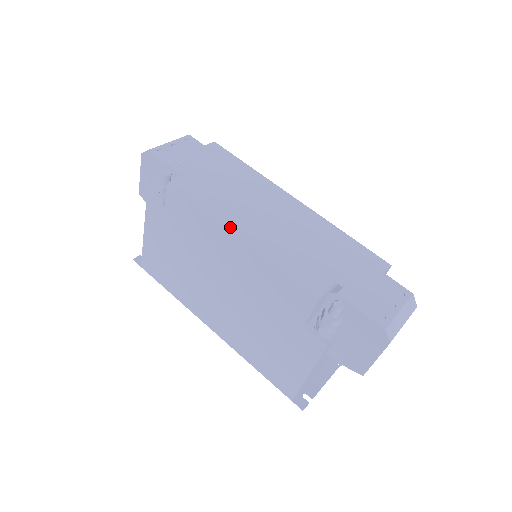
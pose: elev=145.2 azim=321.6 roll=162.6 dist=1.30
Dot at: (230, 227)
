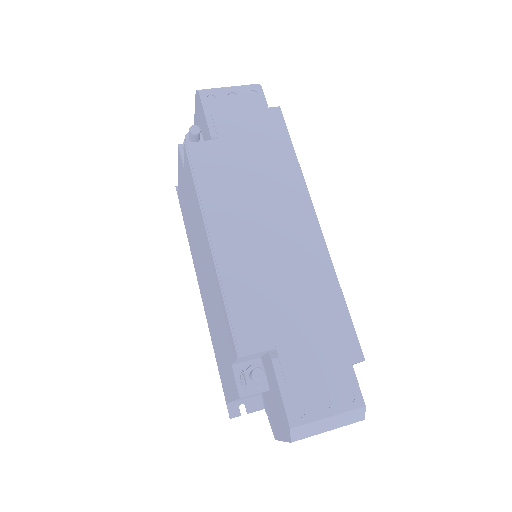
Dot at: (209, 227)
